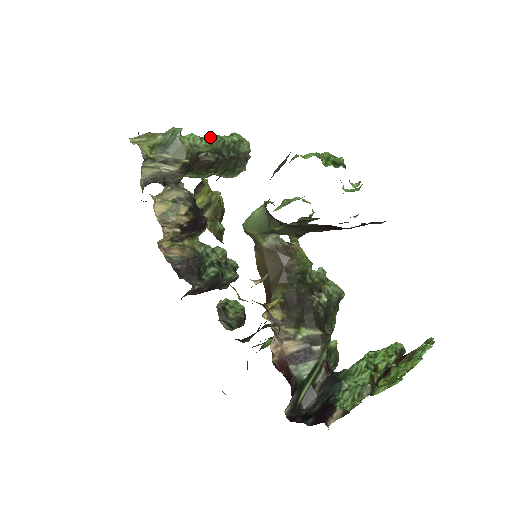
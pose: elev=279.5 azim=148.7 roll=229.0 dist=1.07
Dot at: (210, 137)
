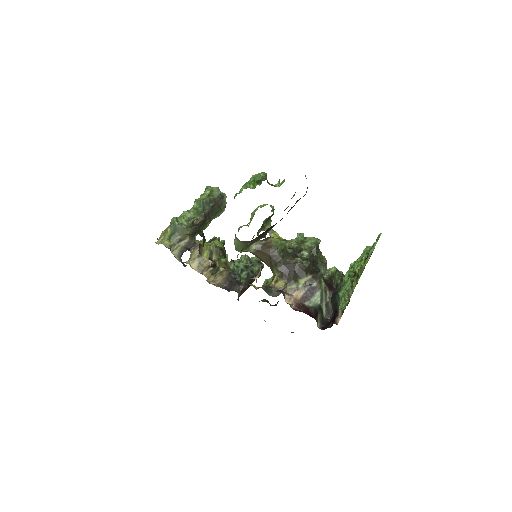
Dot at: (194, 205)
